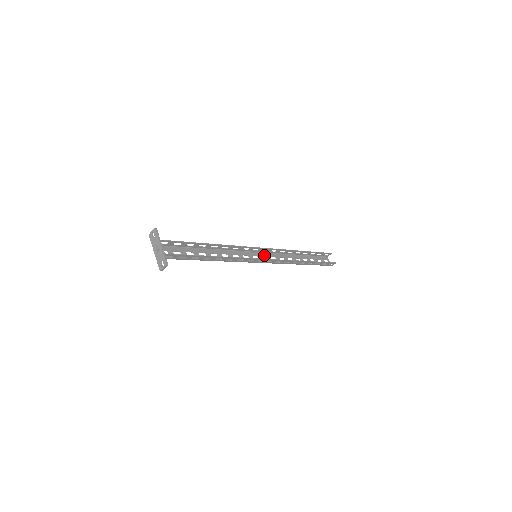
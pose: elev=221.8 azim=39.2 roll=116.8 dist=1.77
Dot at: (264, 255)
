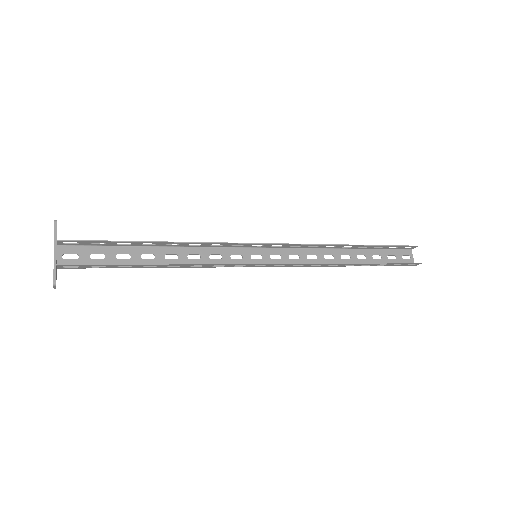
Dot at: (276, 252)
